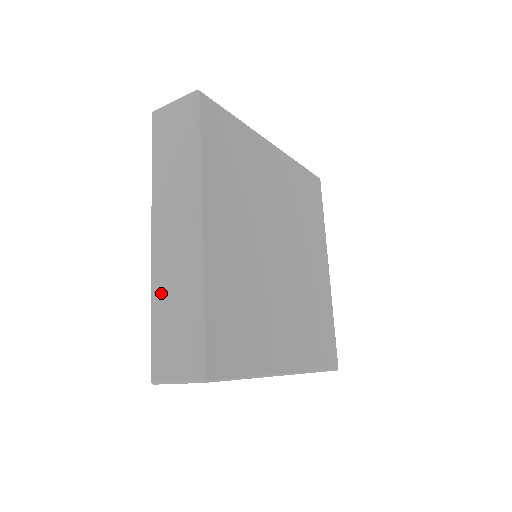
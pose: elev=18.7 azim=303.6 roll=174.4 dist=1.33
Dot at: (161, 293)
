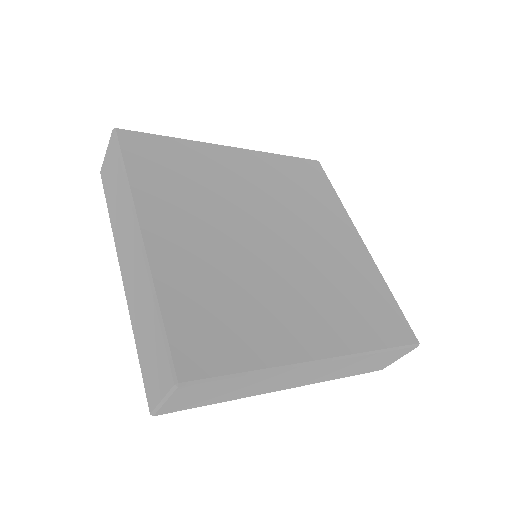
Dot at: (135, 320)
